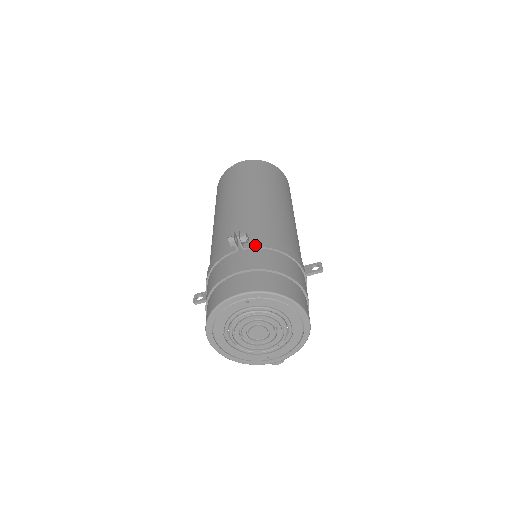
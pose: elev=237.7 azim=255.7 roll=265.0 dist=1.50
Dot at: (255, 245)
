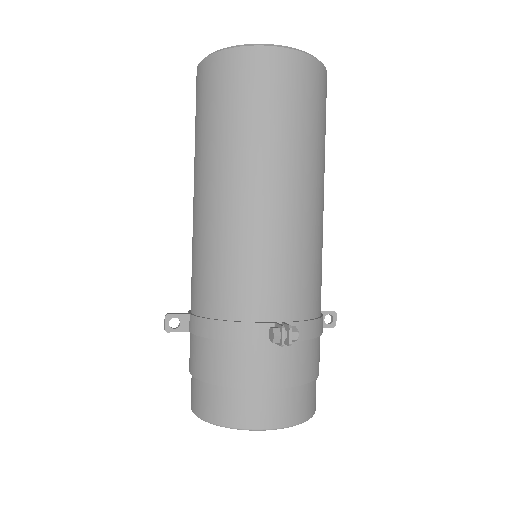
Dot at: occluded
